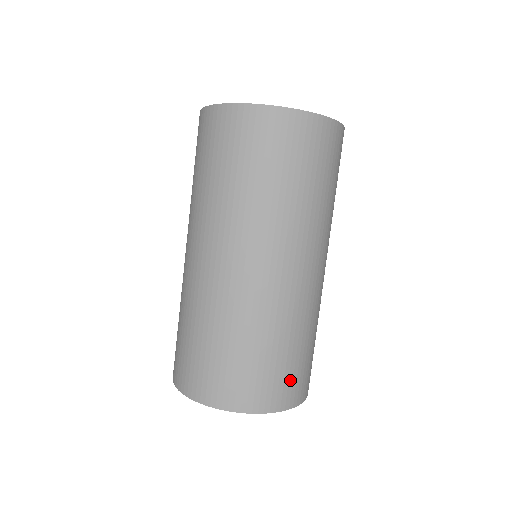
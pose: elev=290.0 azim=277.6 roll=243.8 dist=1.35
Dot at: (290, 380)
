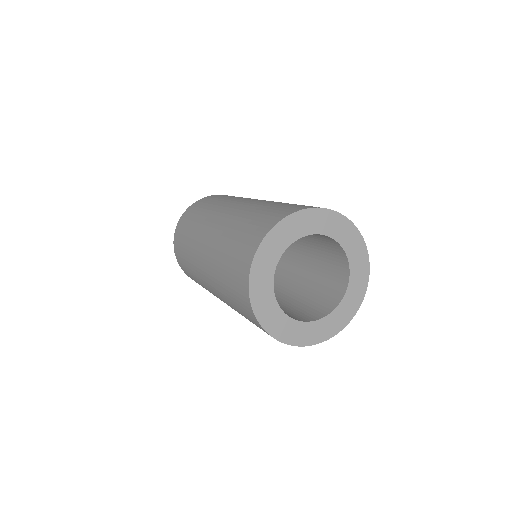
Dot at: occluded
